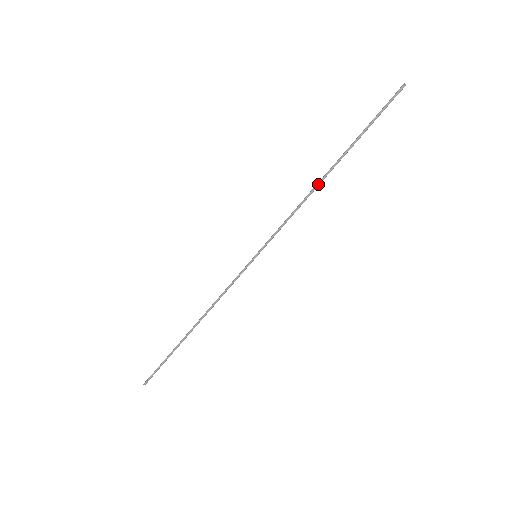
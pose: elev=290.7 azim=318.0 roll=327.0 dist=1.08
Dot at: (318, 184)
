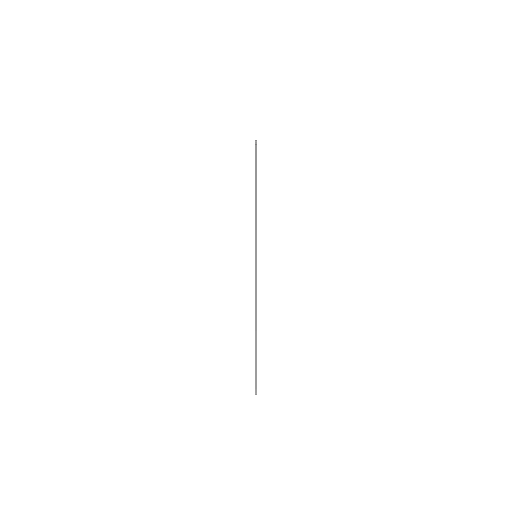
Dot at: (256, 201)
